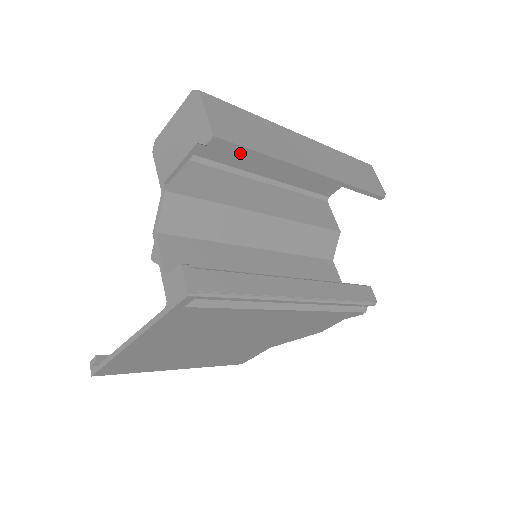
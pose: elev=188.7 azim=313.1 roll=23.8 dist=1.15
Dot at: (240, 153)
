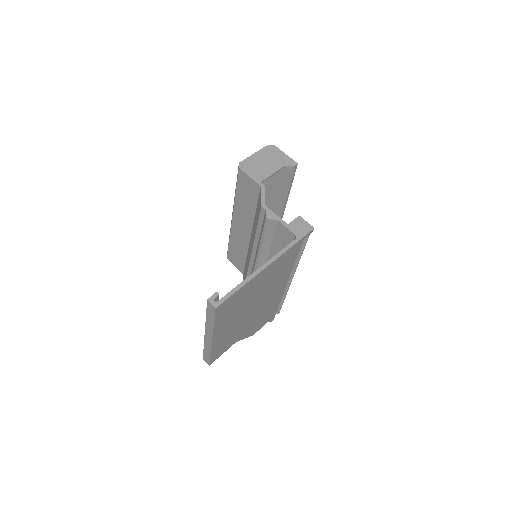
Dot at: occluded
